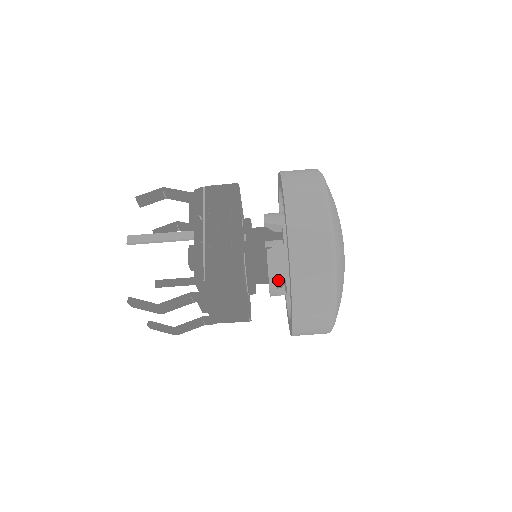
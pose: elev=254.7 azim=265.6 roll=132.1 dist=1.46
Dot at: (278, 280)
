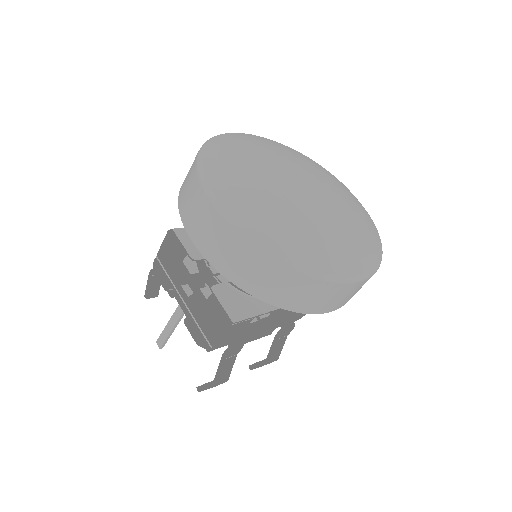
Dot at: occluded
